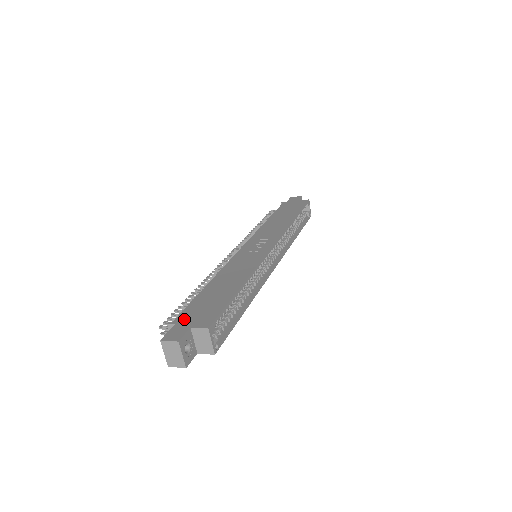
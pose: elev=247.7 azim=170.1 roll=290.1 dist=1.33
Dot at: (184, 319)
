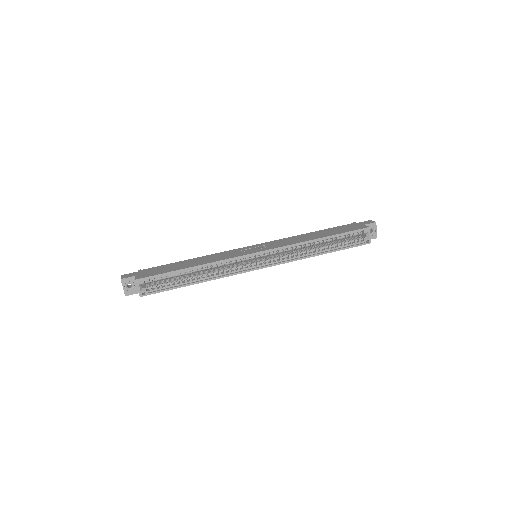
Dot at: (144, 271)
